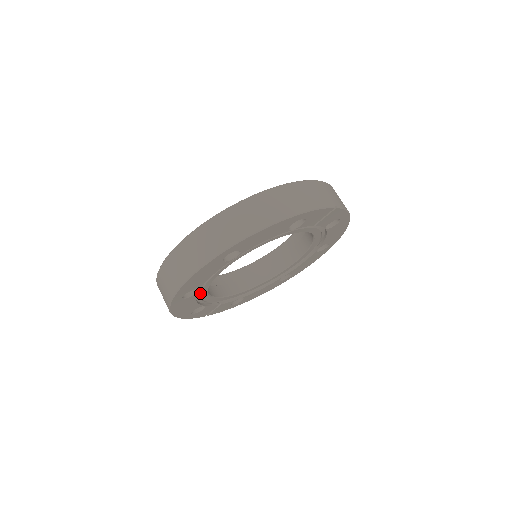
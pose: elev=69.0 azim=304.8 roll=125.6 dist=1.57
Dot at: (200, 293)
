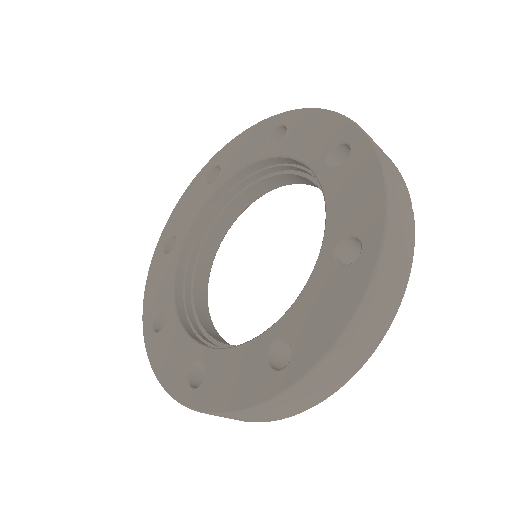
Dot at: occluded
